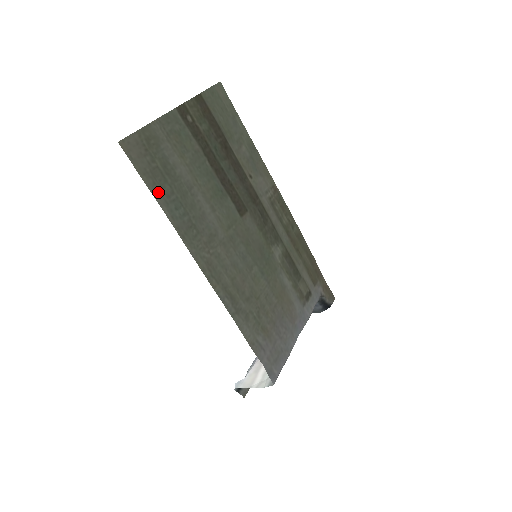
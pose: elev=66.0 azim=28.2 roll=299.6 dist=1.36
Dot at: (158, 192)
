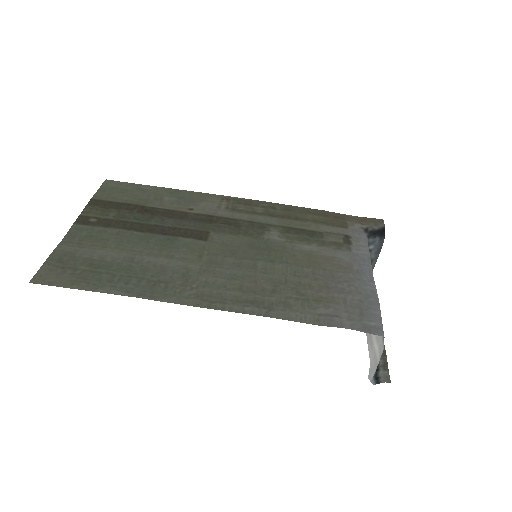
Dot at: (97, 286)
